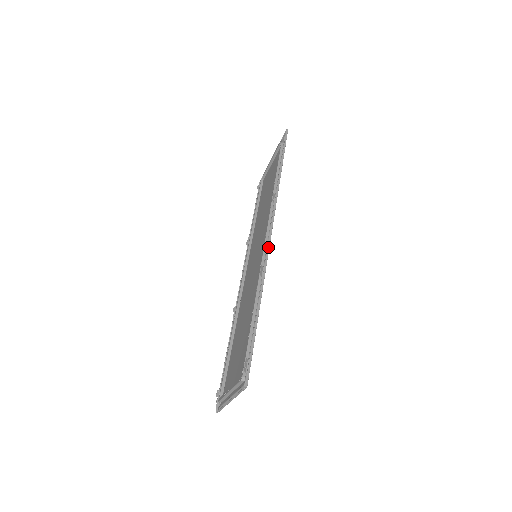
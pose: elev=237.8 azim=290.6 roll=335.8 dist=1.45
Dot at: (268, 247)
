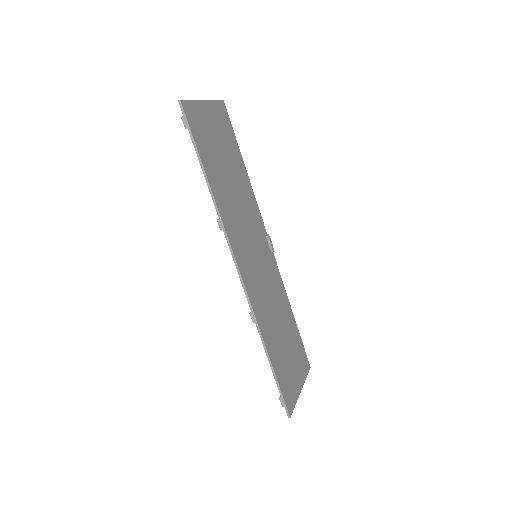
Dot at: (245, 292)
